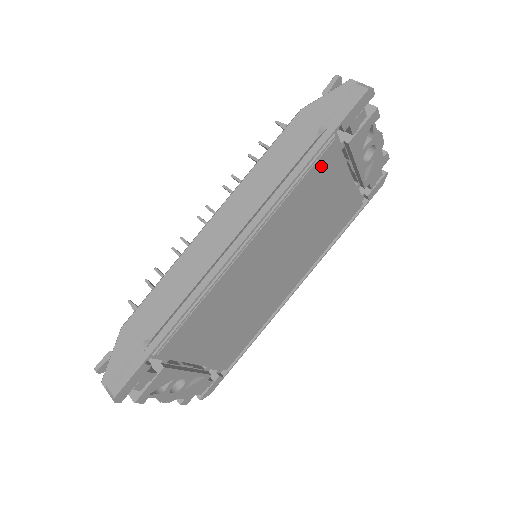
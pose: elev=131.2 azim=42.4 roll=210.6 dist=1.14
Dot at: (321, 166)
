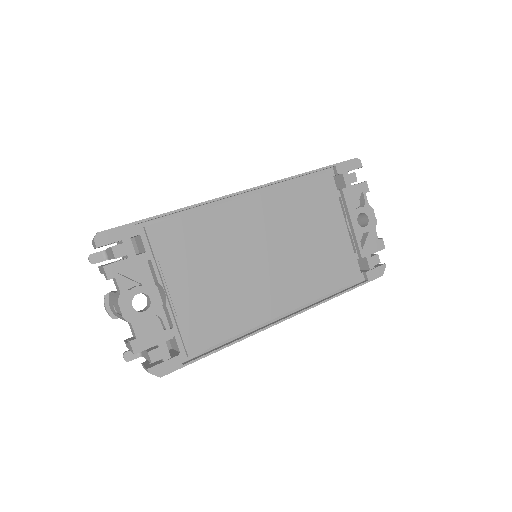
Dot at: (318, 186)
